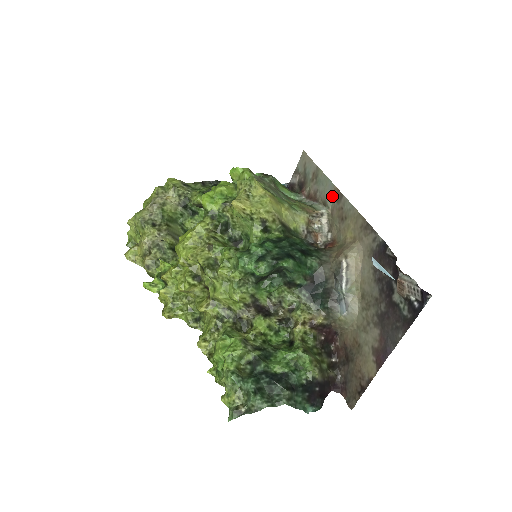
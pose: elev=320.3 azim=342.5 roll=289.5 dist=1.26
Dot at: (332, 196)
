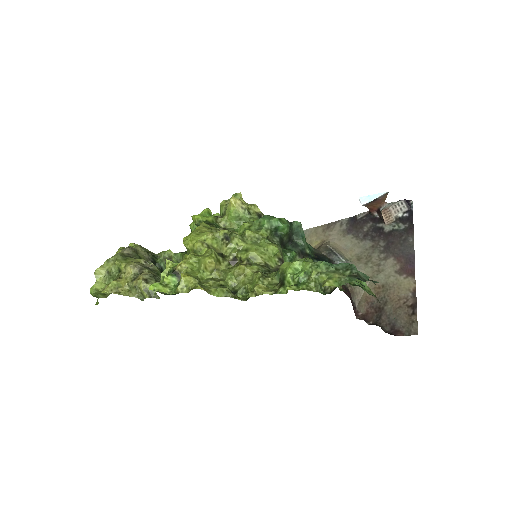
Dot at: occluded
